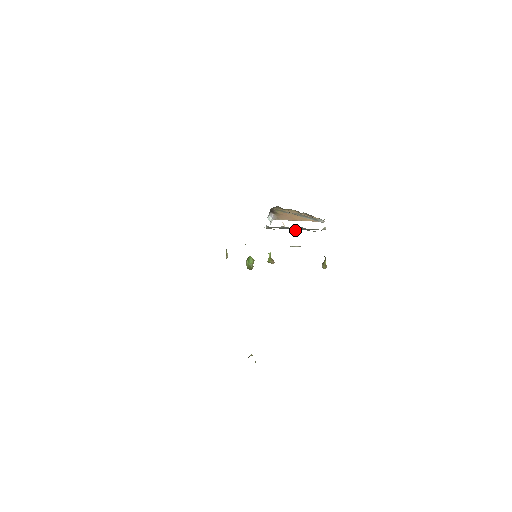
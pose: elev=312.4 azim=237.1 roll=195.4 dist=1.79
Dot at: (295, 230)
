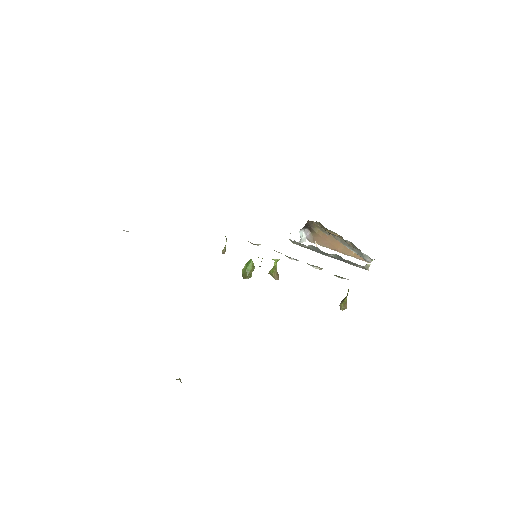
Dot at: occluded
